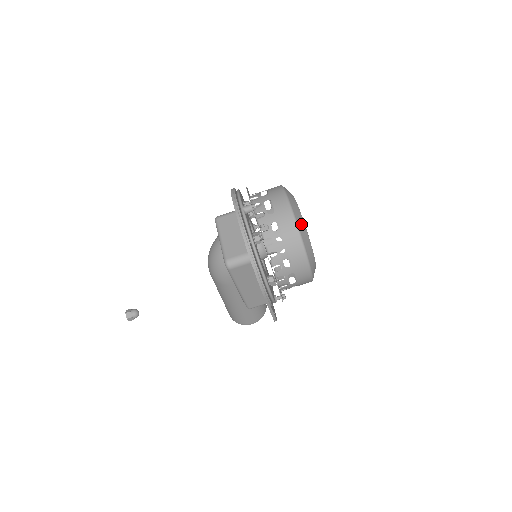
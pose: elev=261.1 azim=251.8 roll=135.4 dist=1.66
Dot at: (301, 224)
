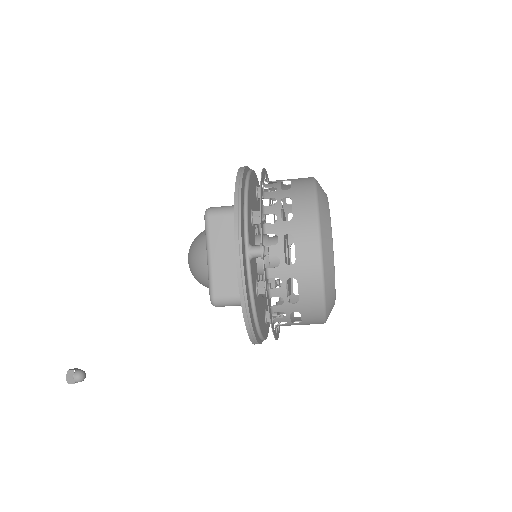
Dot at: (330, 282)
